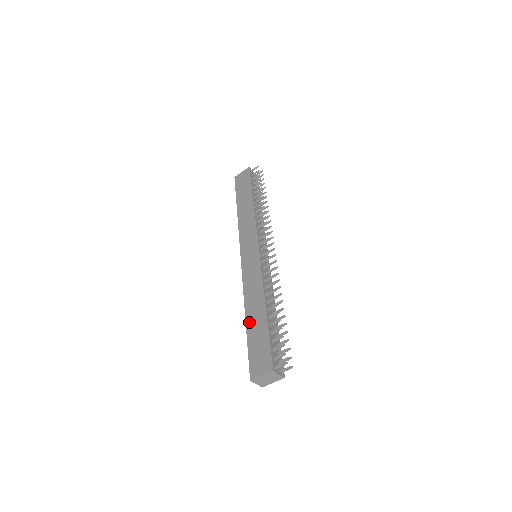
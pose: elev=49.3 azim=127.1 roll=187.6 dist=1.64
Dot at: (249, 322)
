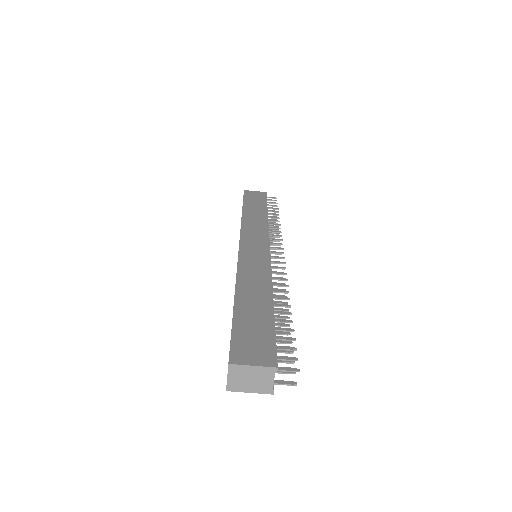
Dot at: (241, 301)
